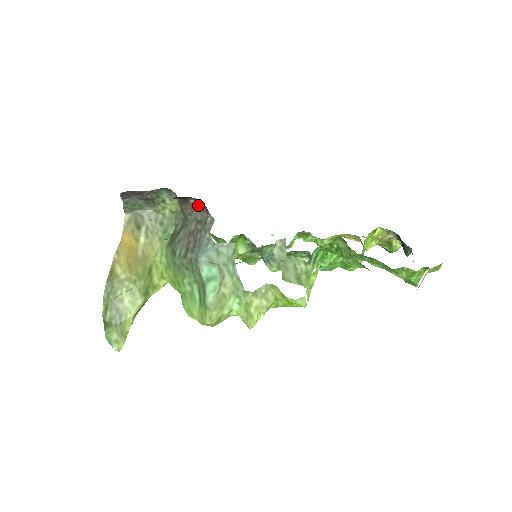
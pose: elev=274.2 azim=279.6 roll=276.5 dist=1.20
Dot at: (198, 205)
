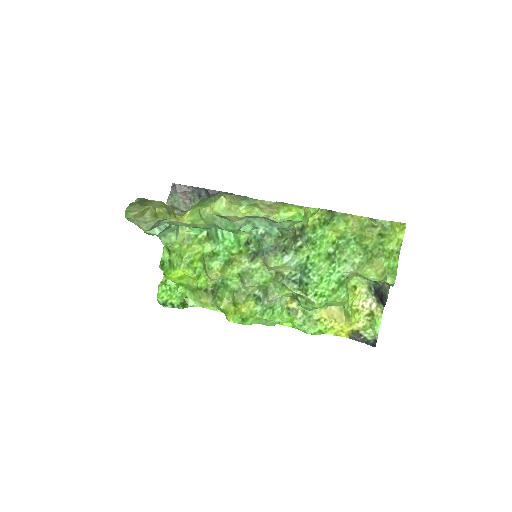
Dot at: occluded
